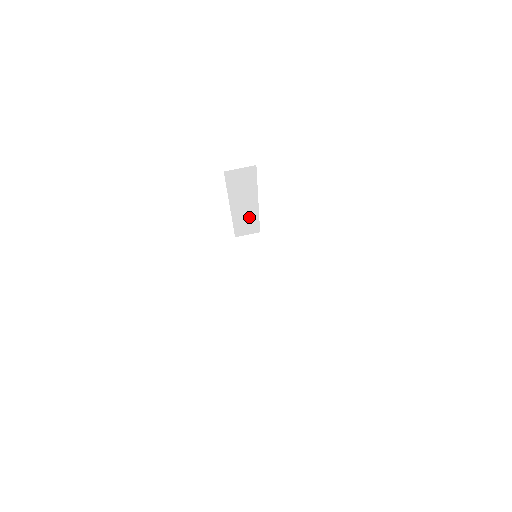
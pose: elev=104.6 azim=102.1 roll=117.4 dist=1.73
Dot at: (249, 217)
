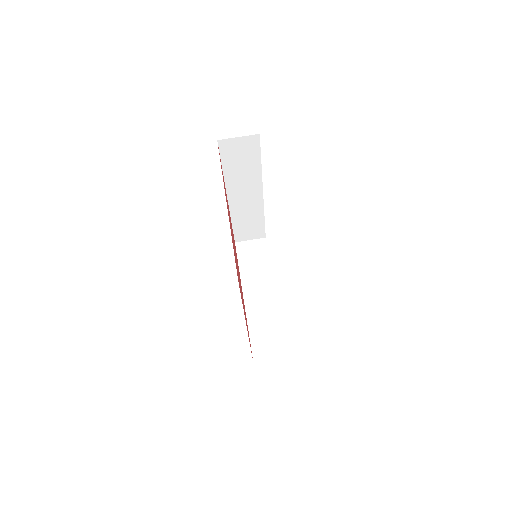
Dot at: (252, 214)
